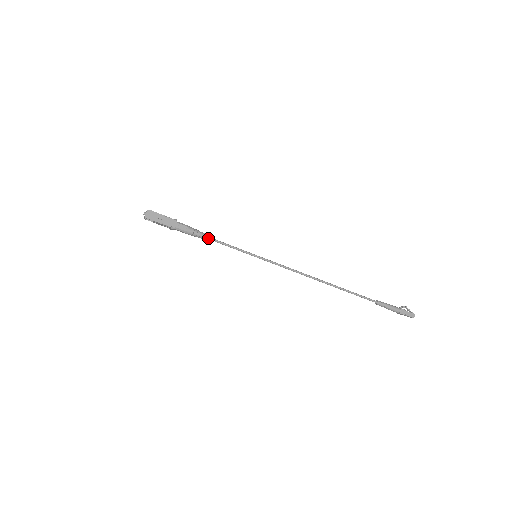
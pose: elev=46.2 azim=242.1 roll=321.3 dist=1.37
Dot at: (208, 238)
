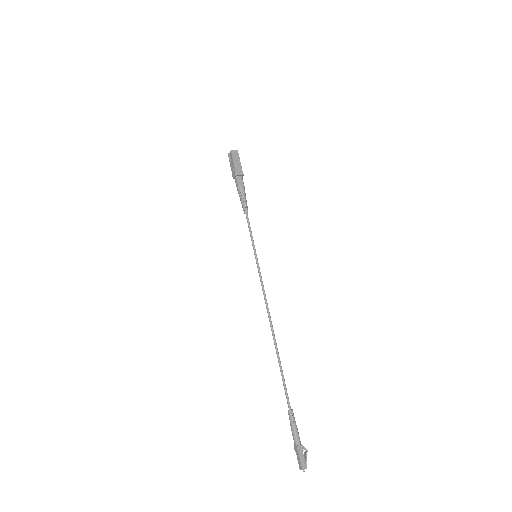
Dot at: (245, 206)
